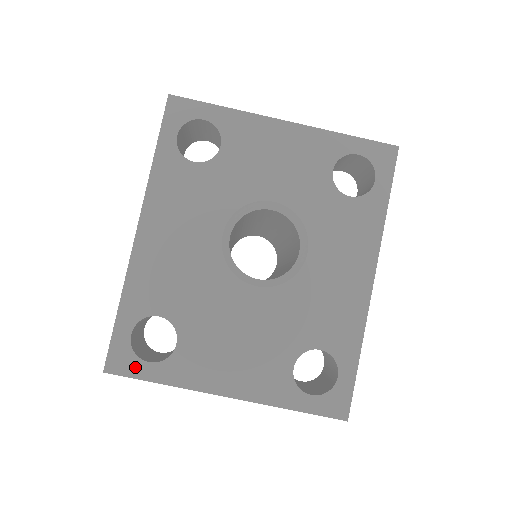
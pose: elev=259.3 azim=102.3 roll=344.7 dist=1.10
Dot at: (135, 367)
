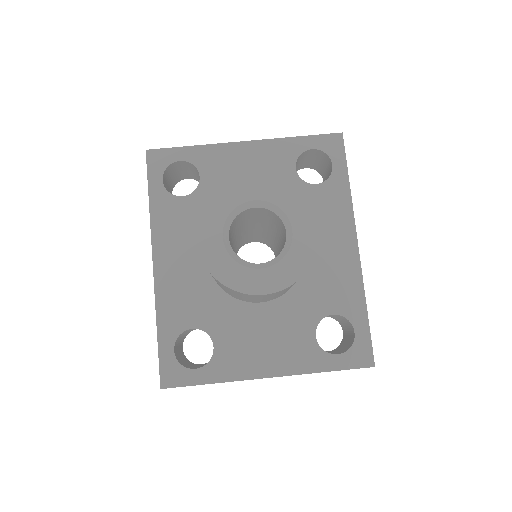
Dot at: (185, 376)
